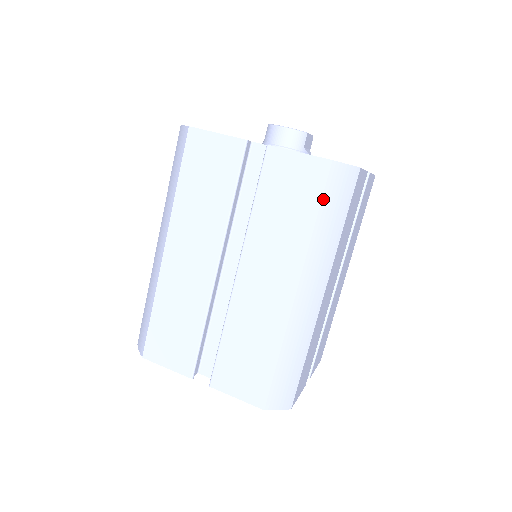
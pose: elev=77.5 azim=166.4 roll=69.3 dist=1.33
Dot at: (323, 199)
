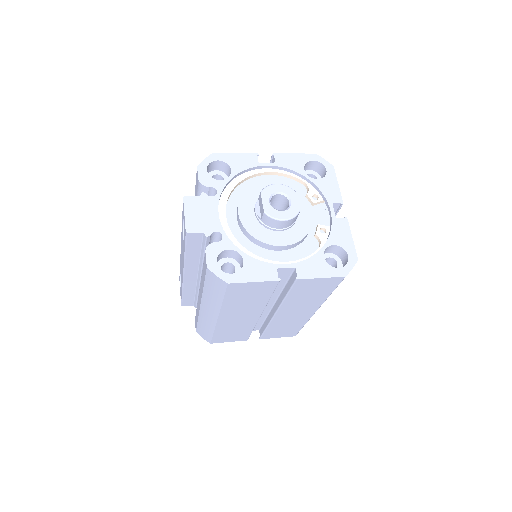
Dot at: occluded
